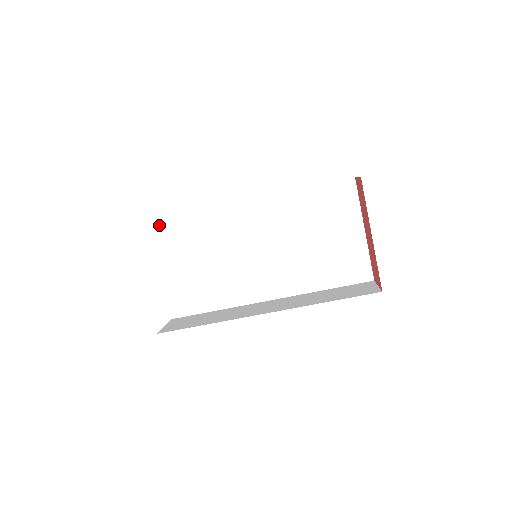
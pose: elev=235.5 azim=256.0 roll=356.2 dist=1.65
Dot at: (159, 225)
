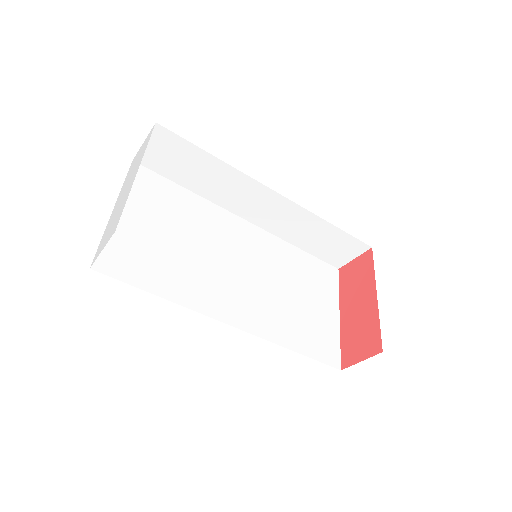
Dot at: (148, 172)
